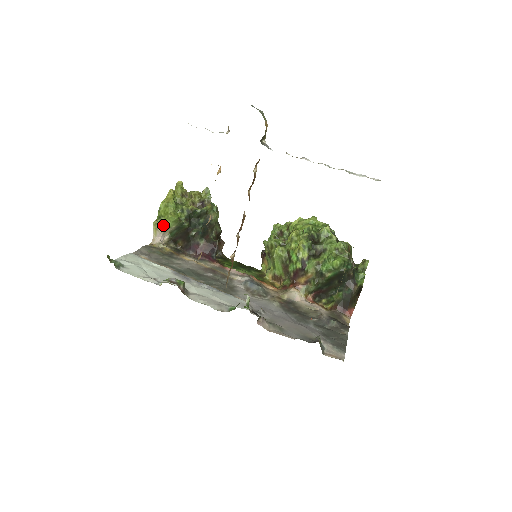
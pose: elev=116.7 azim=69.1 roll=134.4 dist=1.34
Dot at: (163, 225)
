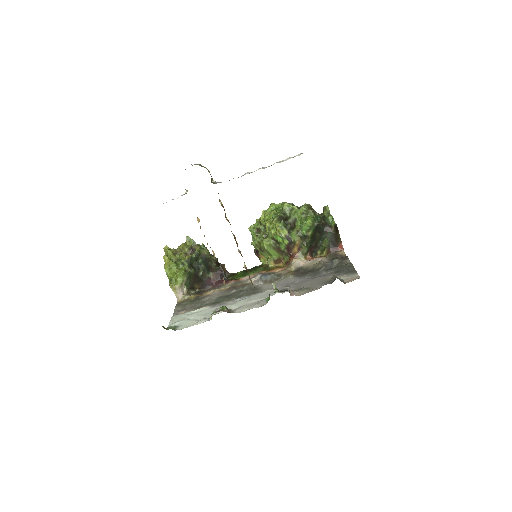
Dot at: (177, 283)
